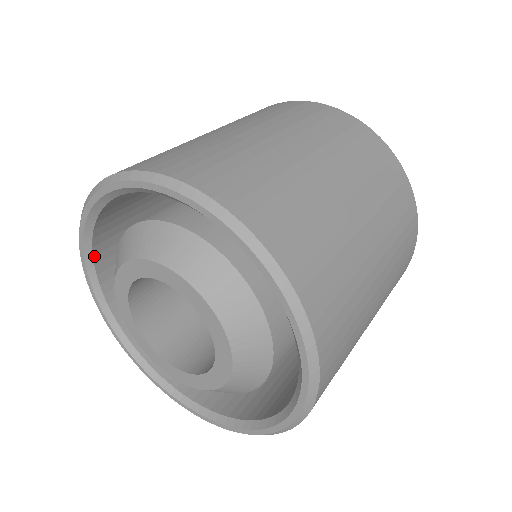
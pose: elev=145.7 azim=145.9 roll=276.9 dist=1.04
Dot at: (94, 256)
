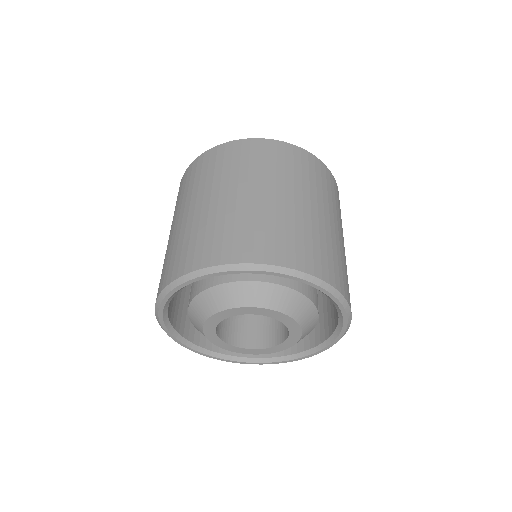
Dot at: (171, 299)
